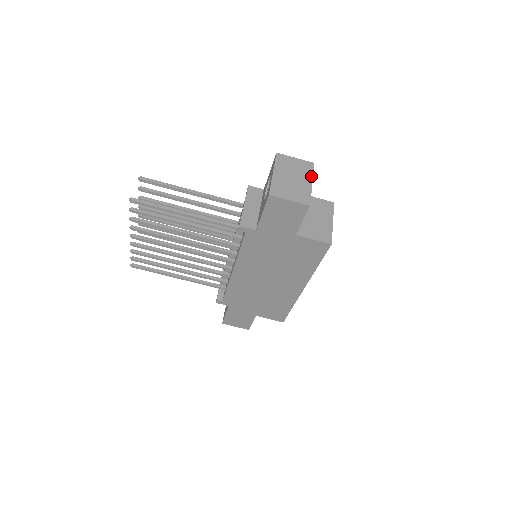
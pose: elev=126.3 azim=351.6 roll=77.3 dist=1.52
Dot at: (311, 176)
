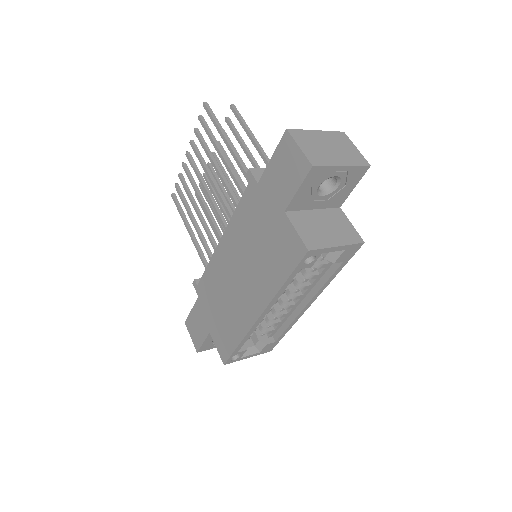
Dot at: (351, 164)
